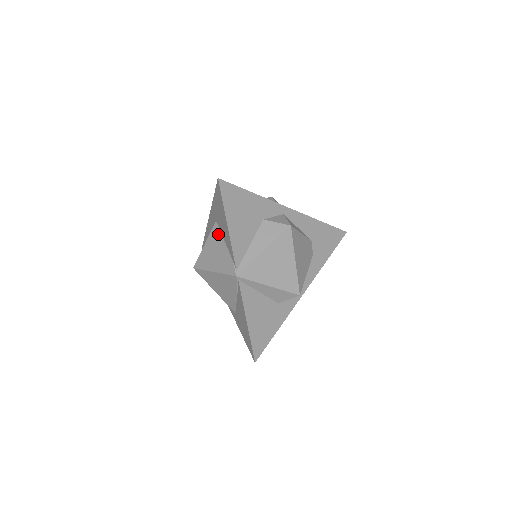
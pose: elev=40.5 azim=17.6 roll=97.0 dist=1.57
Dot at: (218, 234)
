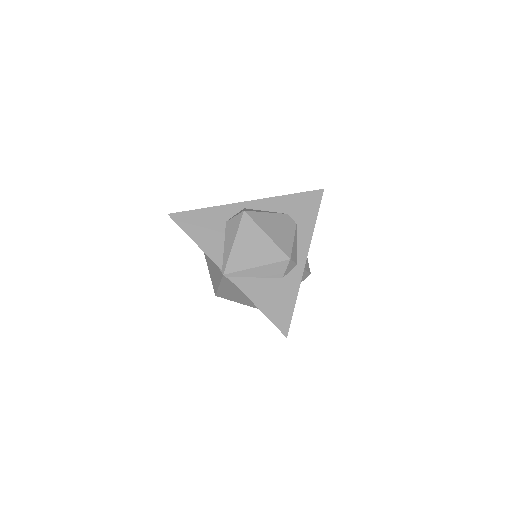
Dot at: (207, 256)
